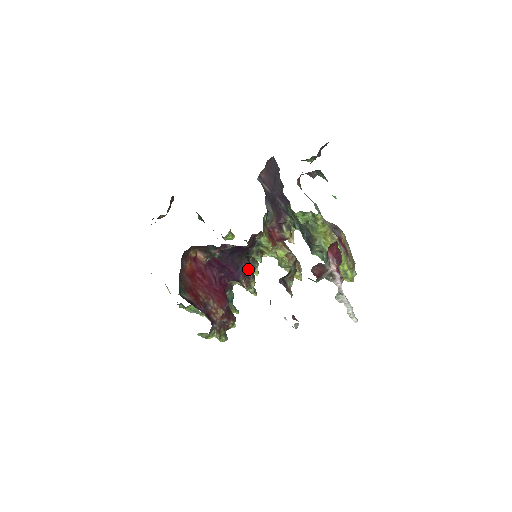
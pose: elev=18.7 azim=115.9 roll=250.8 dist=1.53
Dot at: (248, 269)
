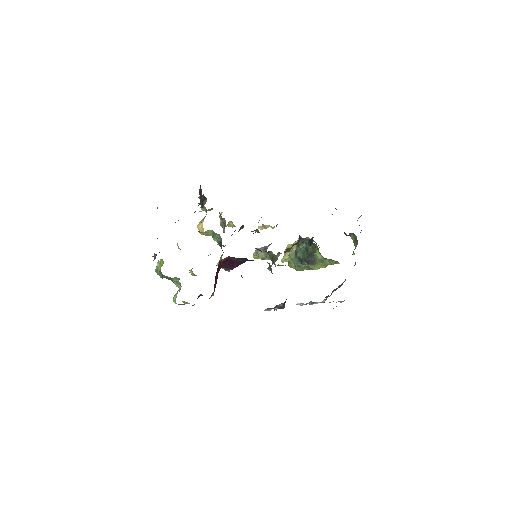
Dot at: occluded
